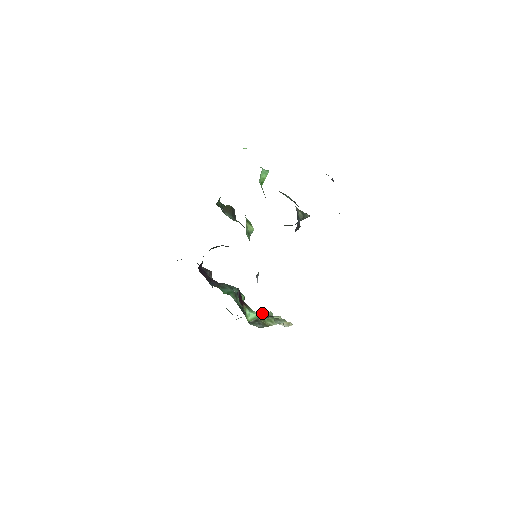
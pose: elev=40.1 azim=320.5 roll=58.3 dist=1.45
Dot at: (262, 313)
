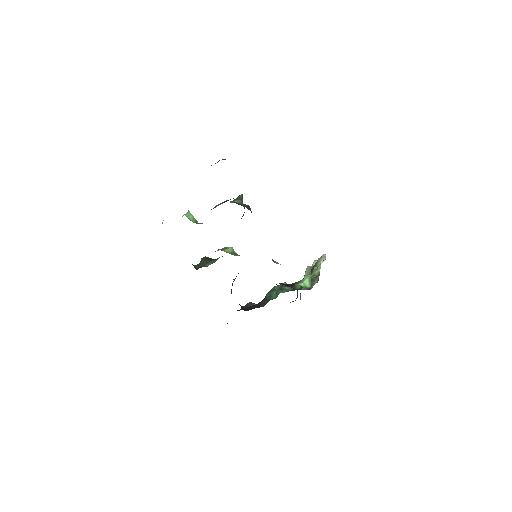
Dot at: (305, 275)
